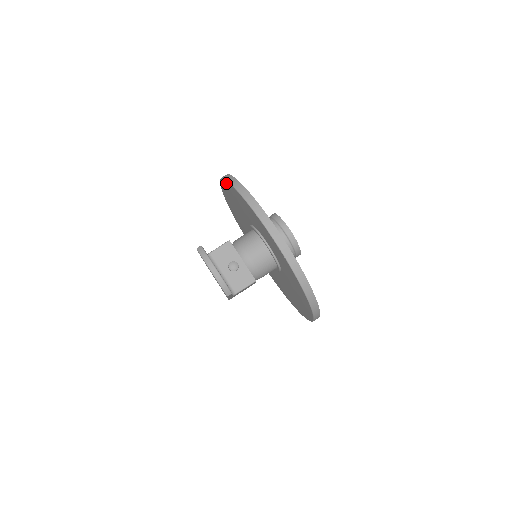
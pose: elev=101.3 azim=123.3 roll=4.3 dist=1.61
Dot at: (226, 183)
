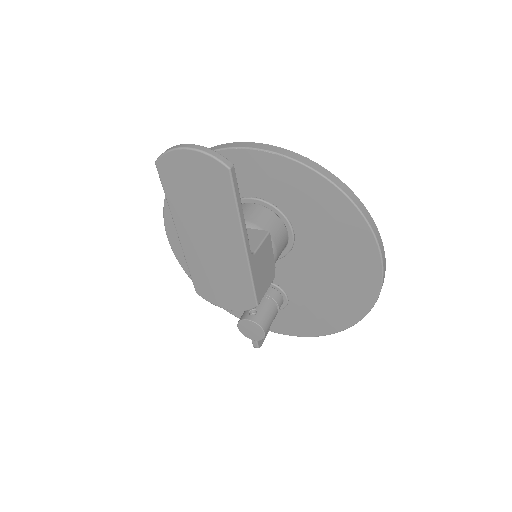
Dot at: occluded
